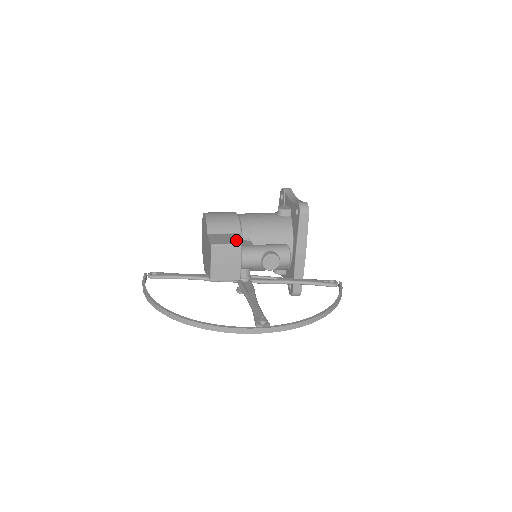
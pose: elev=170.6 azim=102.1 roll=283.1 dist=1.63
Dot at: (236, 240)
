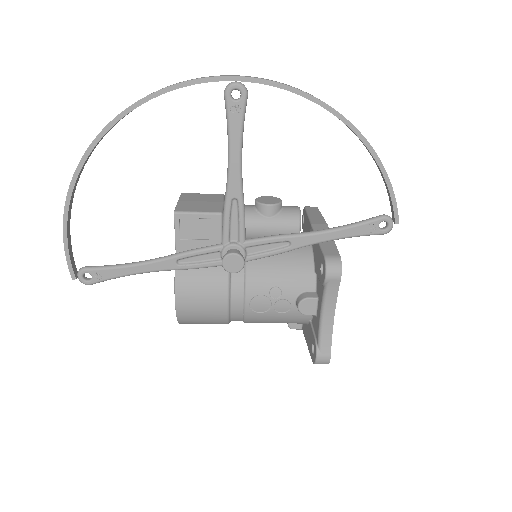
Dot at: occluded
